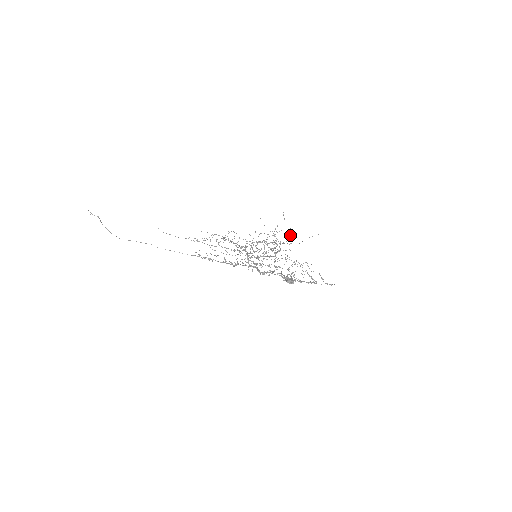
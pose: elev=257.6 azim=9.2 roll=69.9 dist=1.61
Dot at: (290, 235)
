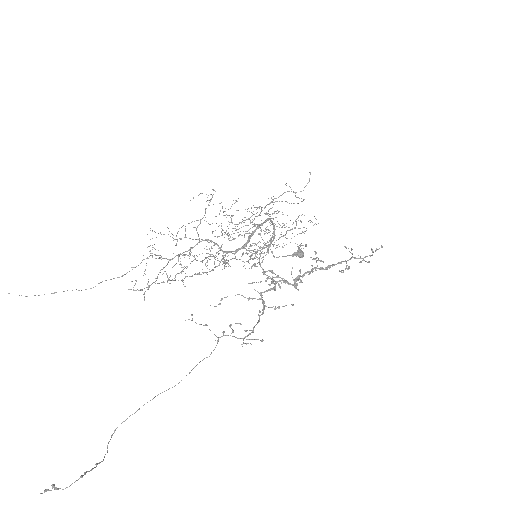
Dot at: occluded
